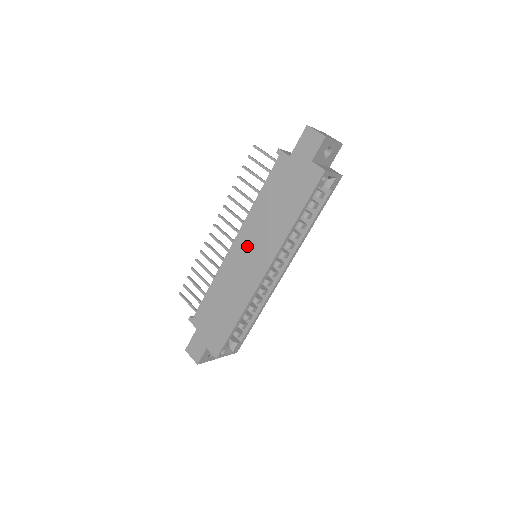
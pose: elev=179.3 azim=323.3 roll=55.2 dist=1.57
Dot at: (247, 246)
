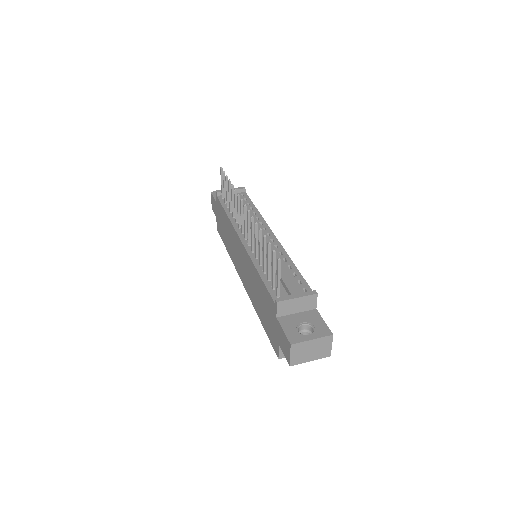
Dot at: (243, 259)
